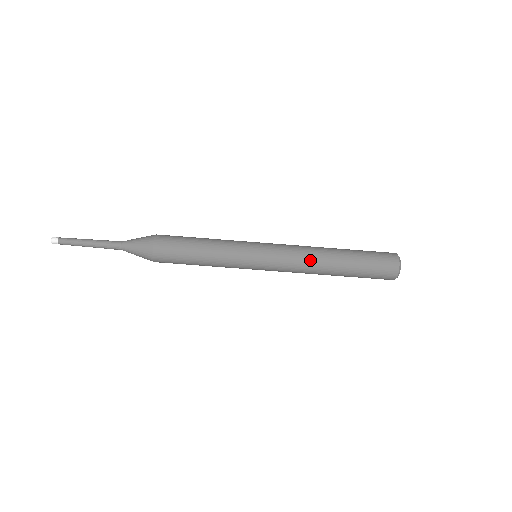
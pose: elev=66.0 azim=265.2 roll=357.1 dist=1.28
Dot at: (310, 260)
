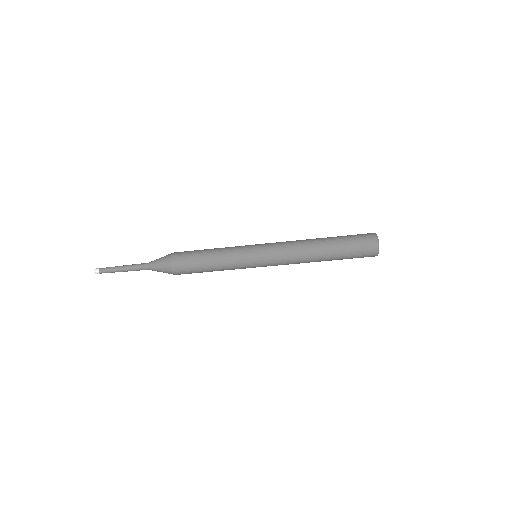
Dot at: (300, 251)
